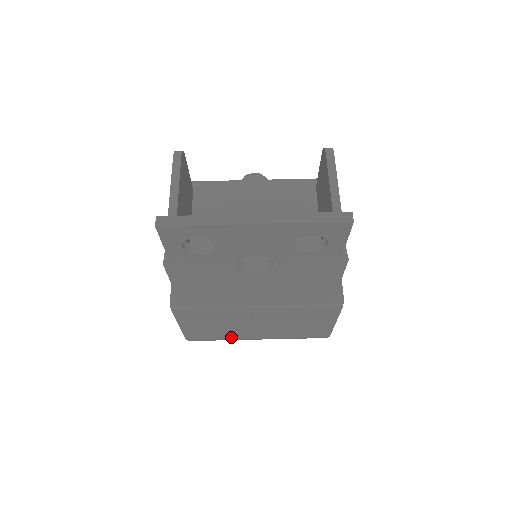
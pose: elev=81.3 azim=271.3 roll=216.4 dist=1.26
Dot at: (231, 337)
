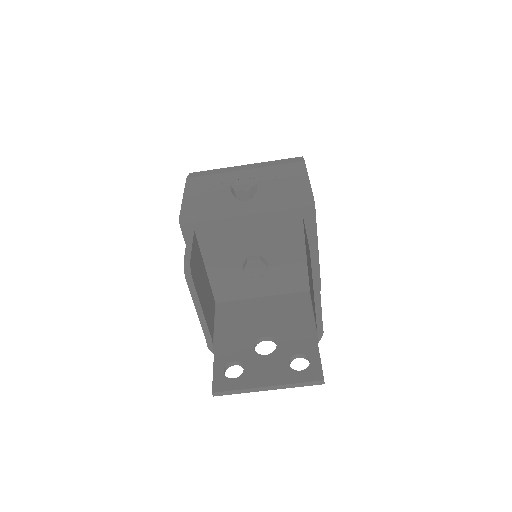
Dot at: occluded
